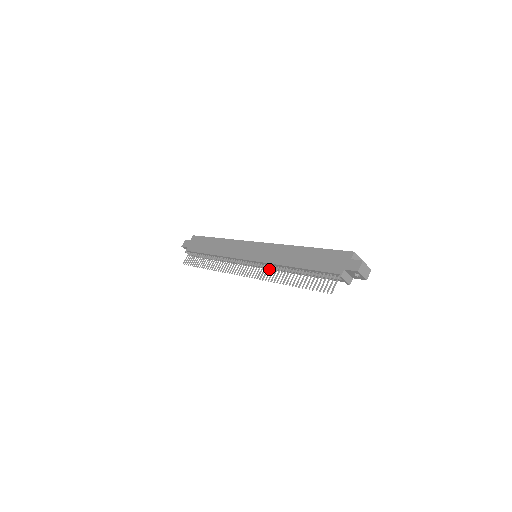
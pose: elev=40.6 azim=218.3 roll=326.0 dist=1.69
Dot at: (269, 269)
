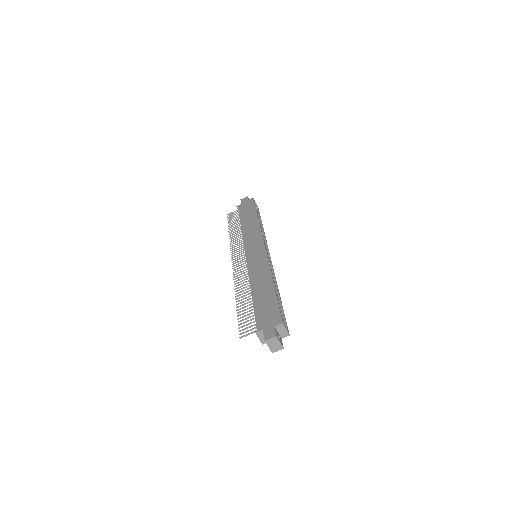
Dot at: occluded
